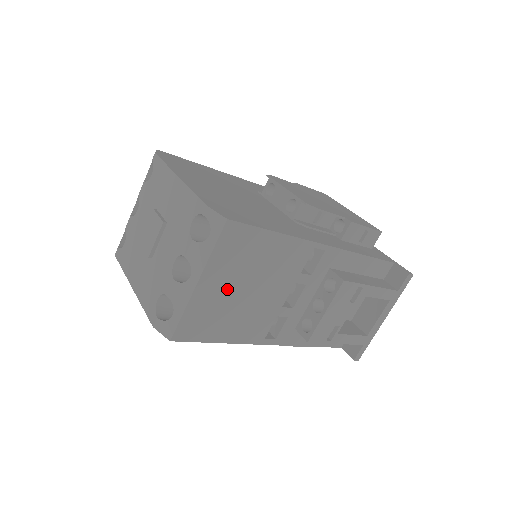
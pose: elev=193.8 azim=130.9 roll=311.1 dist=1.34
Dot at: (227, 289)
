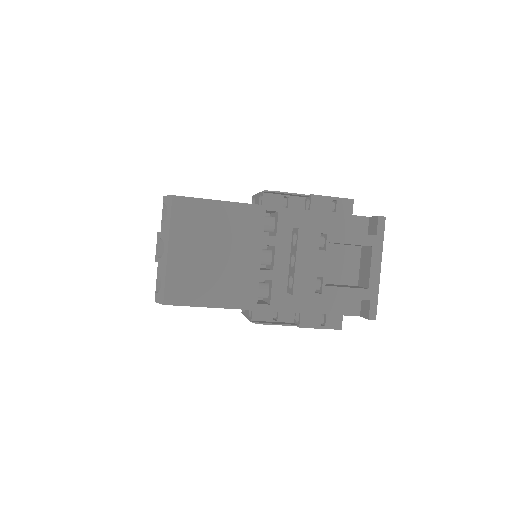
Dot at: (197, 254)
